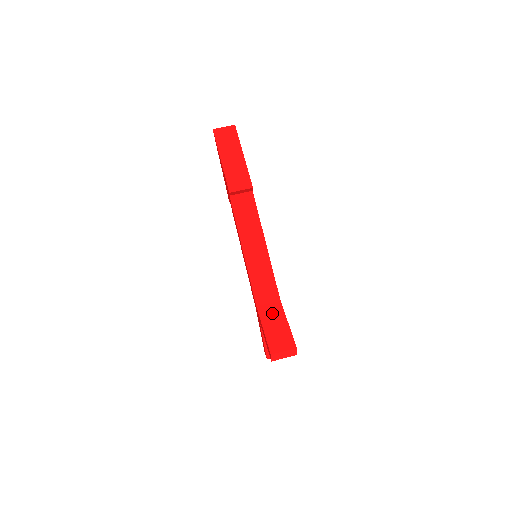
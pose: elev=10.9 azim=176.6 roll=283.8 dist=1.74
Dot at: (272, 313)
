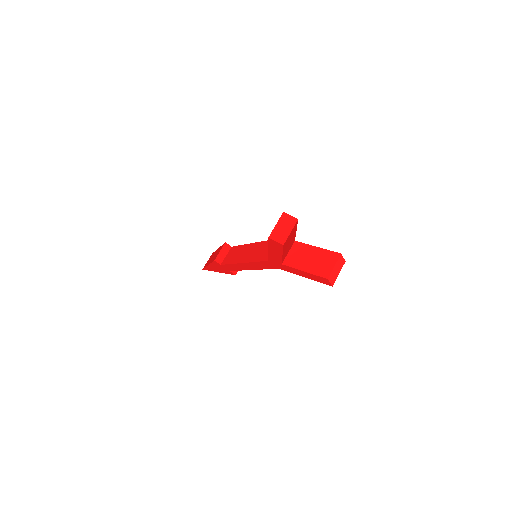
Dot at: occluded
